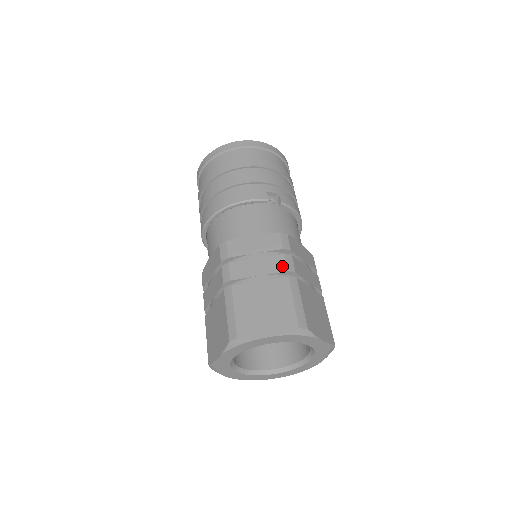
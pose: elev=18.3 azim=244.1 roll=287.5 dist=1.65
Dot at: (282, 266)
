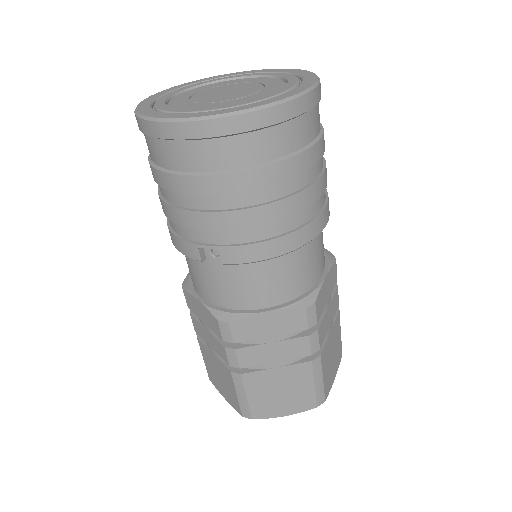
Dot at: (225, 357)
